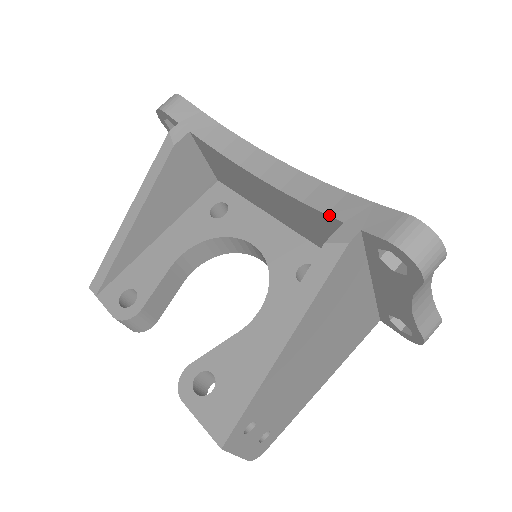
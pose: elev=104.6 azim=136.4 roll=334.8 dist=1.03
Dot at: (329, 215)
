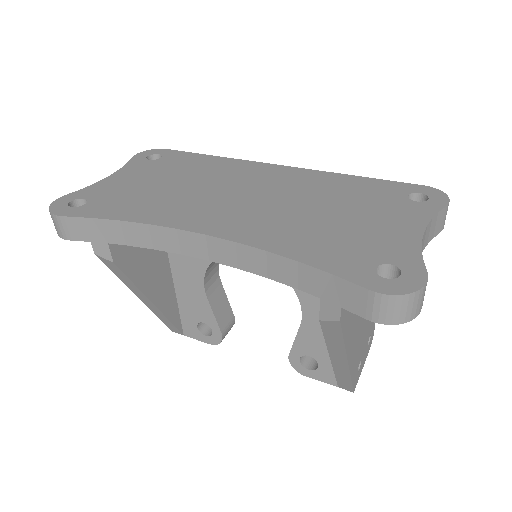
Dot at: occluded
